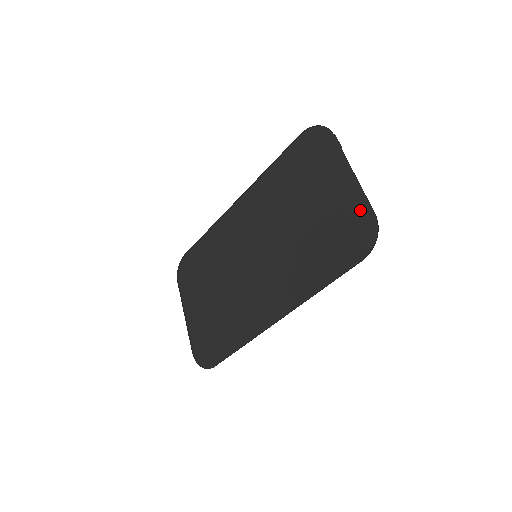
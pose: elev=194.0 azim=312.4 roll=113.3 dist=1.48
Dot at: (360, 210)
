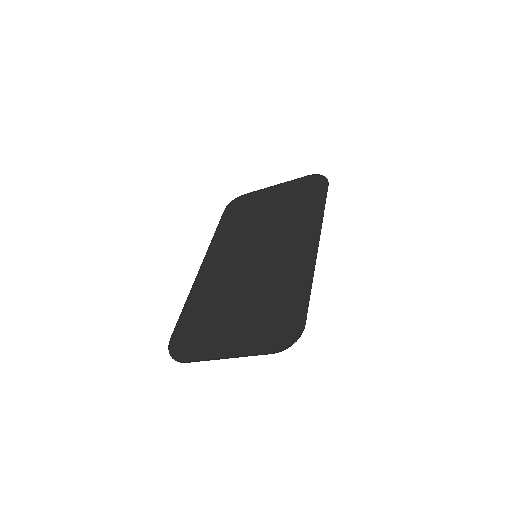
Dot at: (301, 183)
